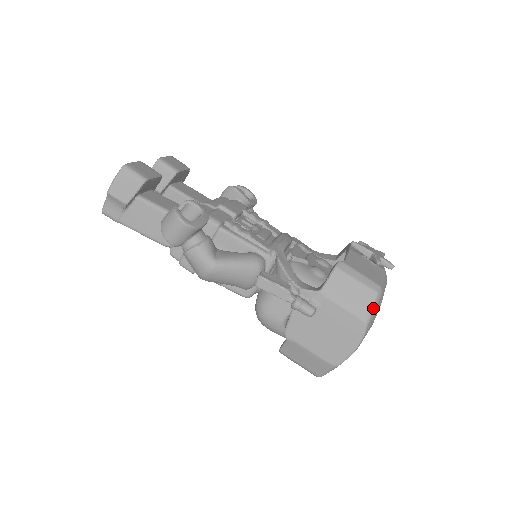
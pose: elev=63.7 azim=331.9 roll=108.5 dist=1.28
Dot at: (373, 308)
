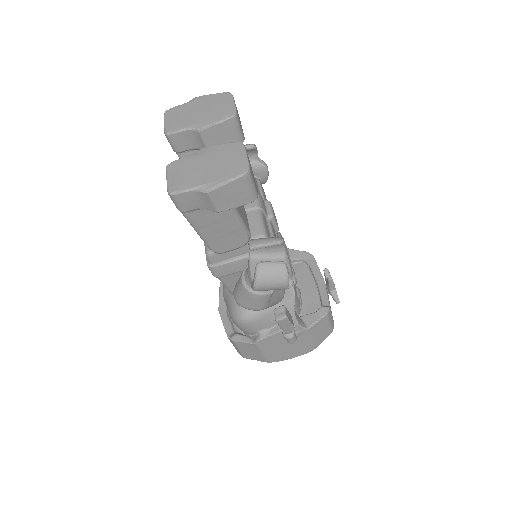
Dot at: occluded
